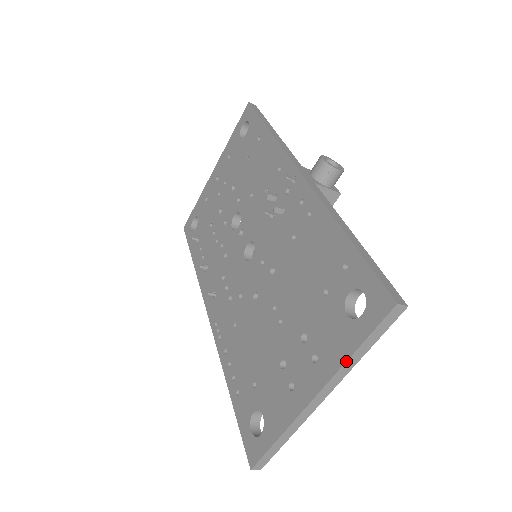
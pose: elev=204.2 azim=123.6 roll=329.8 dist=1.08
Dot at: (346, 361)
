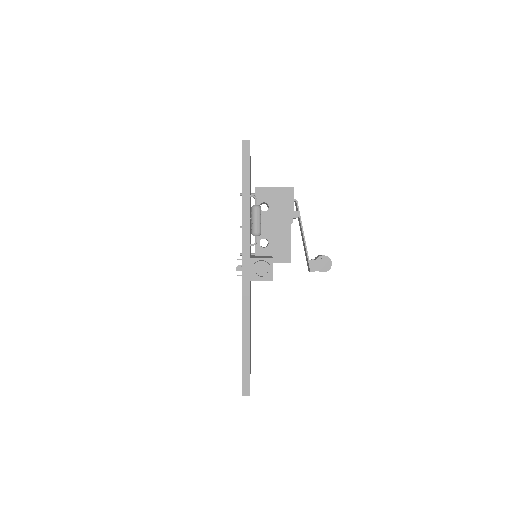
Dot at: occluded
